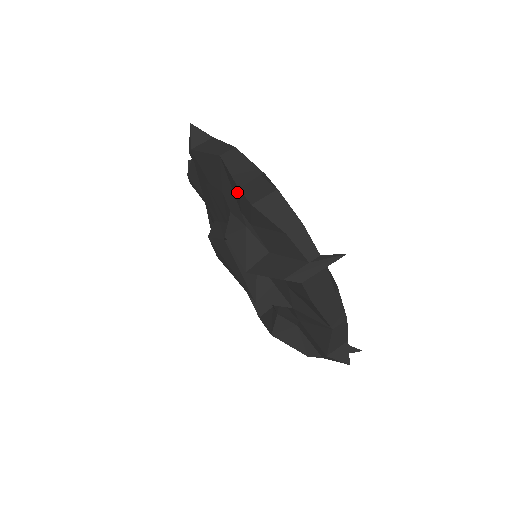
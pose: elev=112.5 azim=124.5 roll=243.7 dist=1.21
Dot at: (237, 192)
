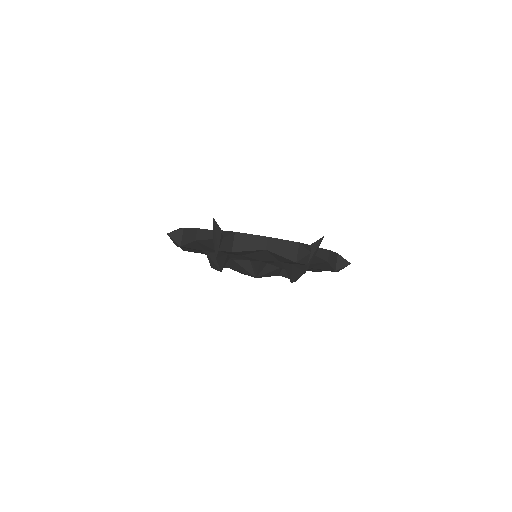
Dot at: occluded
